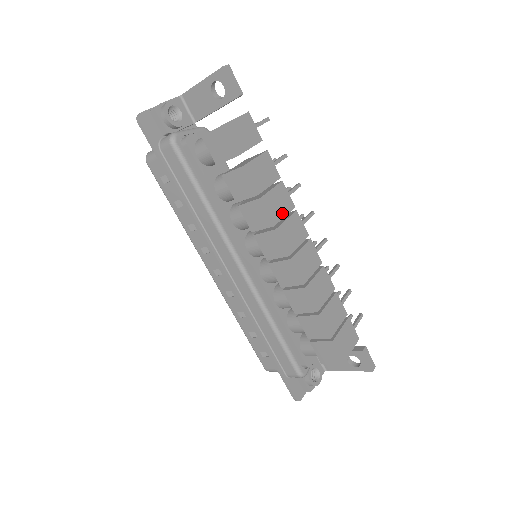
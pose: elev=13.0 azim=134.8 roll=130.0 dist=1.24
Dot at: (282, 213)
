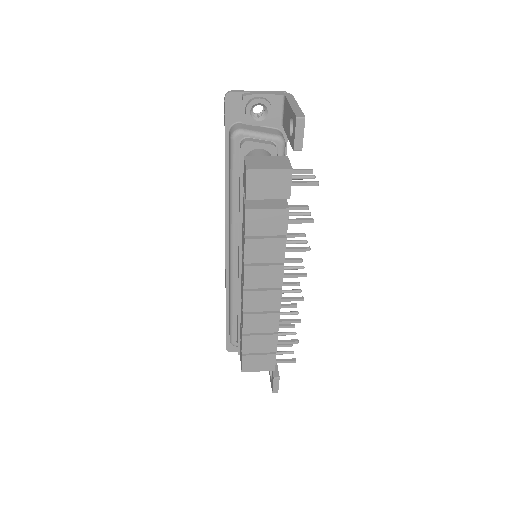
Dot at: (263, 259)
